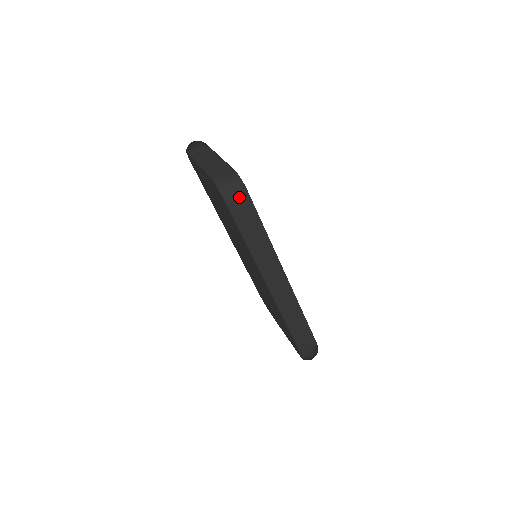
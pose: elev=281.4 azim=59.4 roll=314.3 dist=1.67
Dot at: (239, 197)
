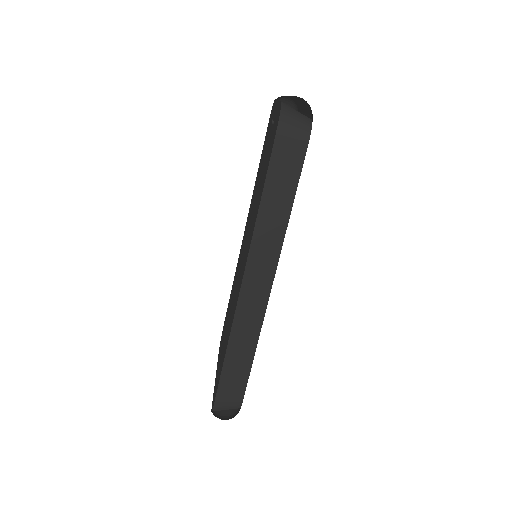
Dot at: (295, 141)
